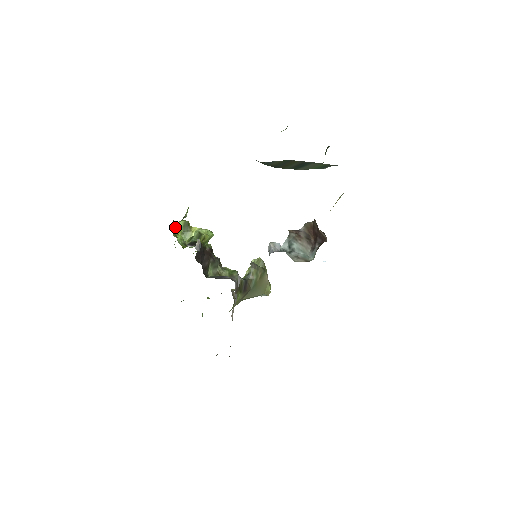
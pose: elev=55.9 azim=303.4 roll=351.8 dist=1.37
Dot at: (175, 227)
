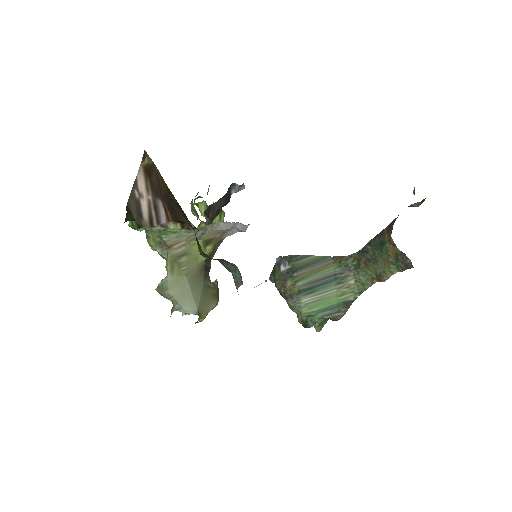
Dot at: occluded
